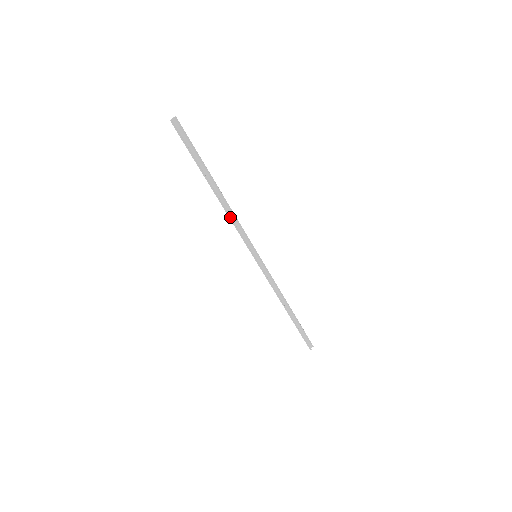
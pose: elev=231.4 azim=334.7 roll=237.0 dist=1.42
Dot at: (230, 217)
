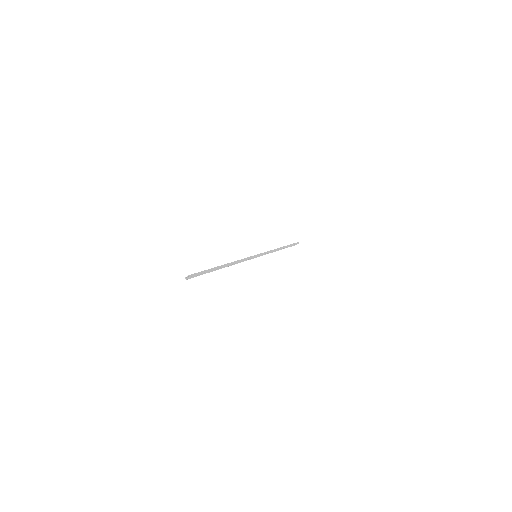
Dot at: occluded
